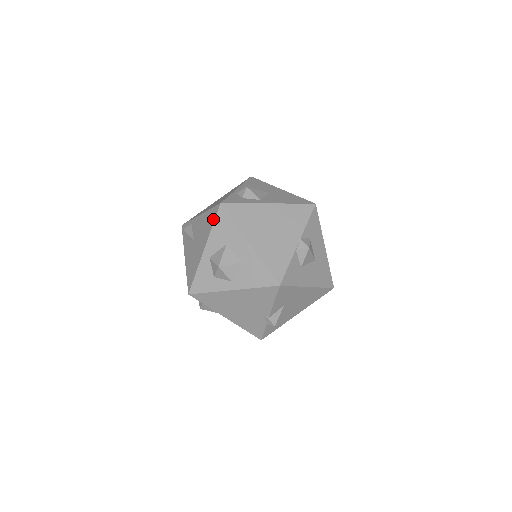
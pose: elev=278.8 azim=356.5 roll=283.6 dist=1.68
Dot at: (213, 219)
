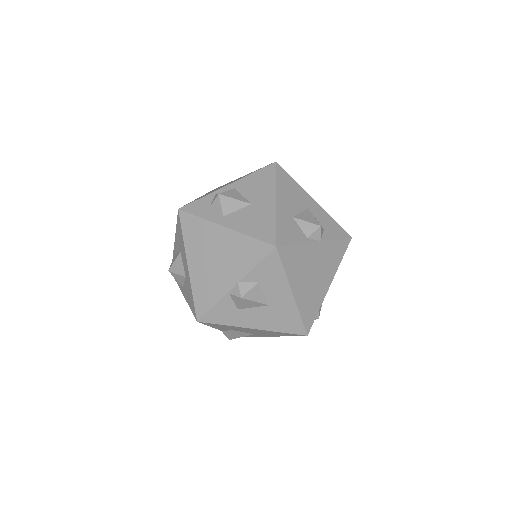
Dot at: occluded
